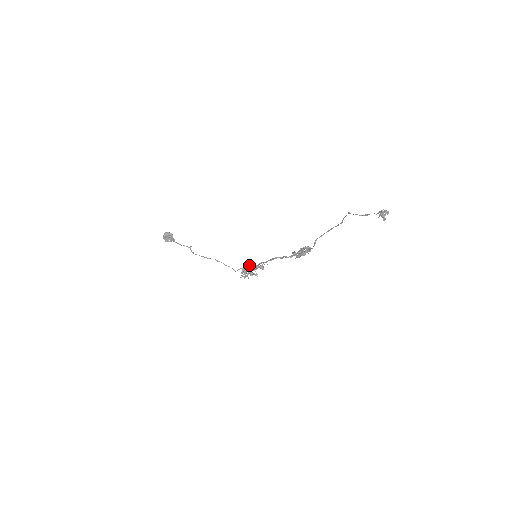
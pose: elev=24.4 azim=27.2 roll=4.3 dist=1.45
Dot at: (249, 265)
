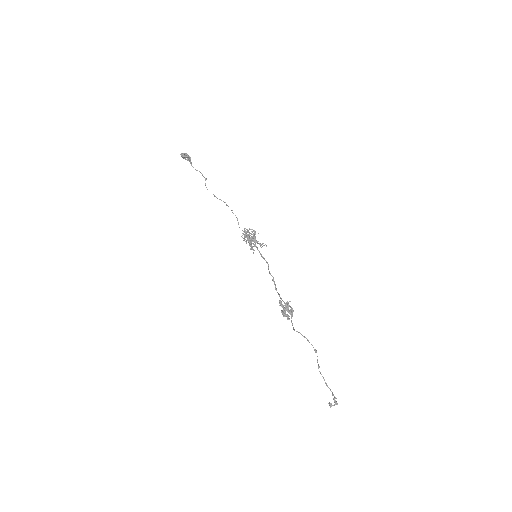
Dot at: occluded
